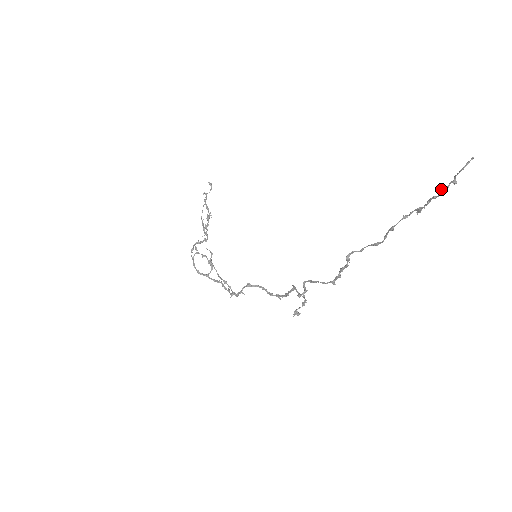
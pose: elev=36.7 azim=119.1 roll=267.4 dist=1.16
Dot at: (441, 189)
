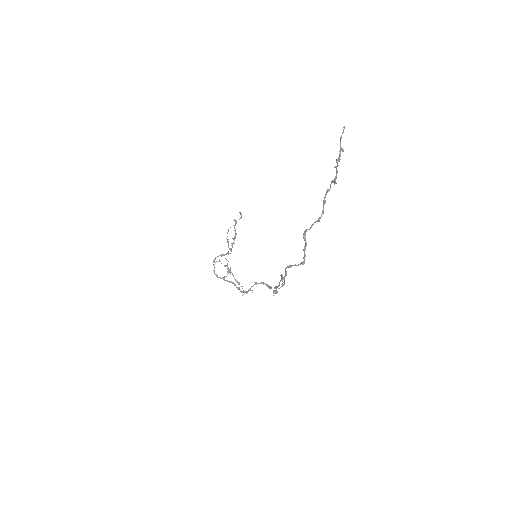
Dot at: (337, 159)
